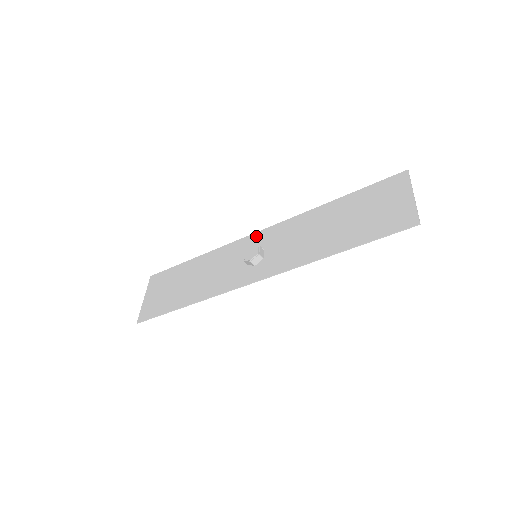
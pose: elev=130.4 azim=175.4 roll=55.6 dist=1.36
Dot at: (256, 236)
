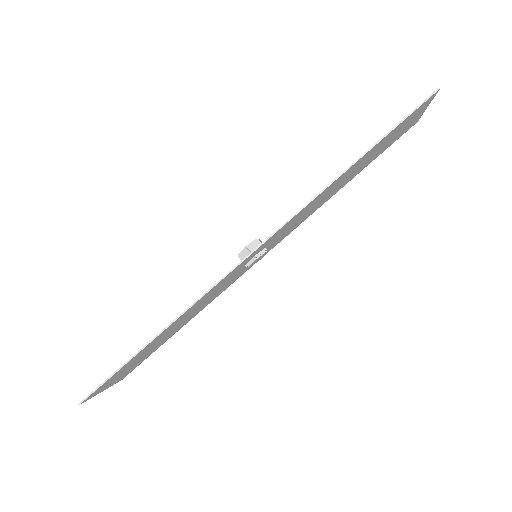
Dot at: occluded
